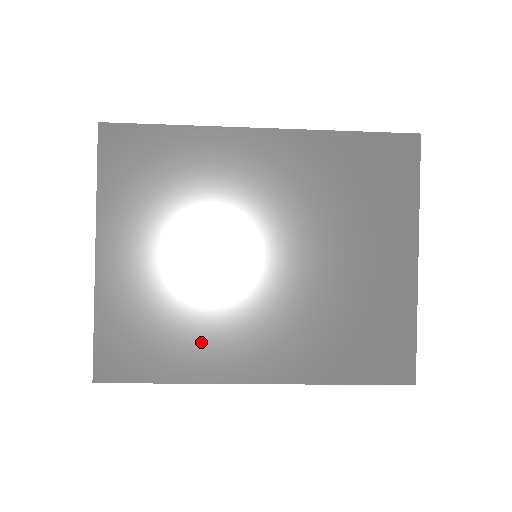
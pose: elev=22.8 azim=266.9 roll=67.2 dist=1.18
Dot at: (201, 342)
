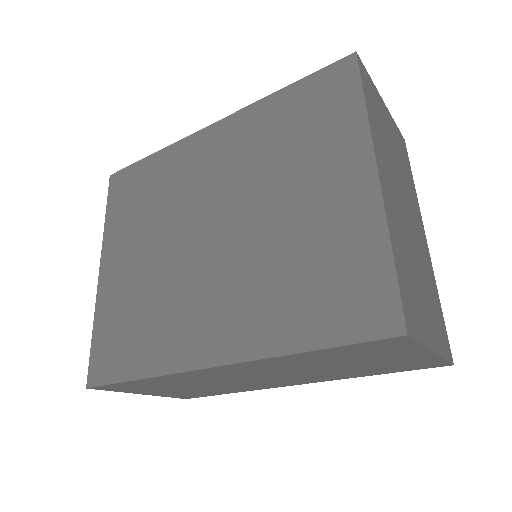
Dot at: (165, 330)
